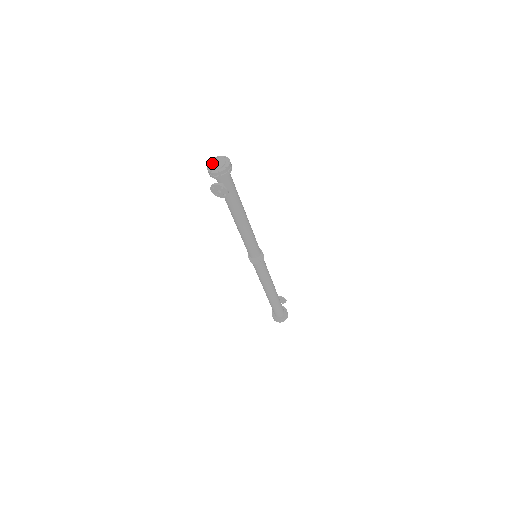
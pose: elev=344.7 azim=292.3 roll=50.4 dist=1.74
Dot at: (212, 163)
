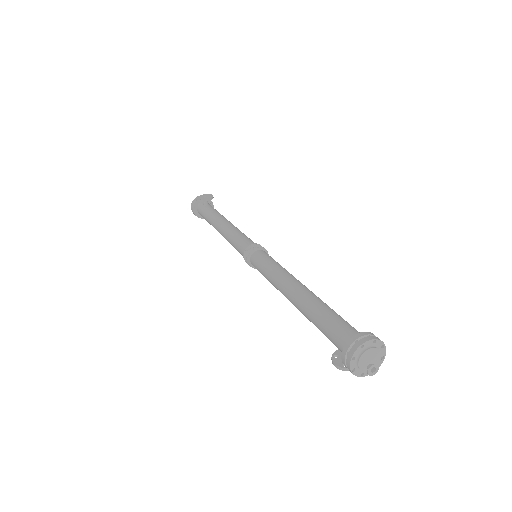
Dot at: (368, 371)
